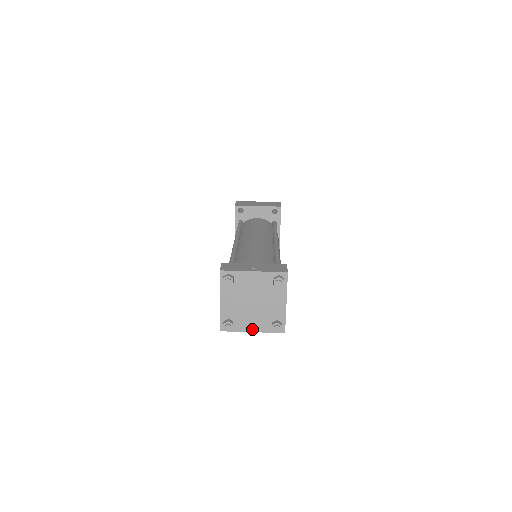
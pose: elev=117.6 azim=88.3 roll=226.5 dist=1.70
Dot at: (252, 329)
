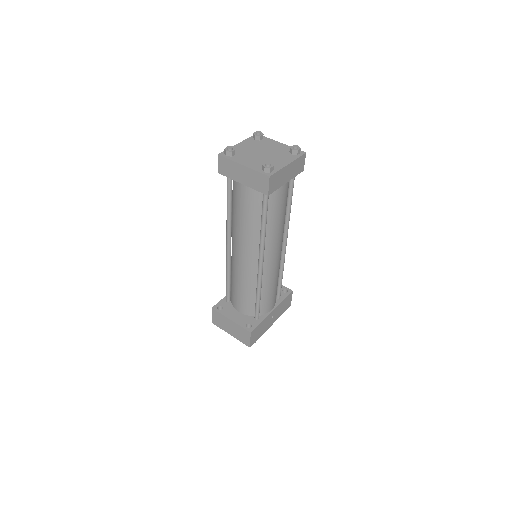
Dot at: (245, 164)
